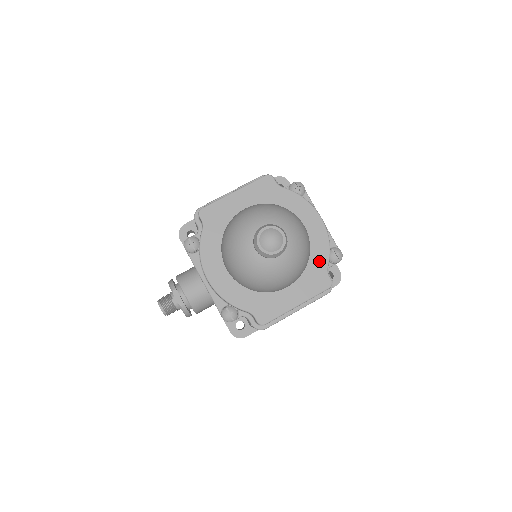
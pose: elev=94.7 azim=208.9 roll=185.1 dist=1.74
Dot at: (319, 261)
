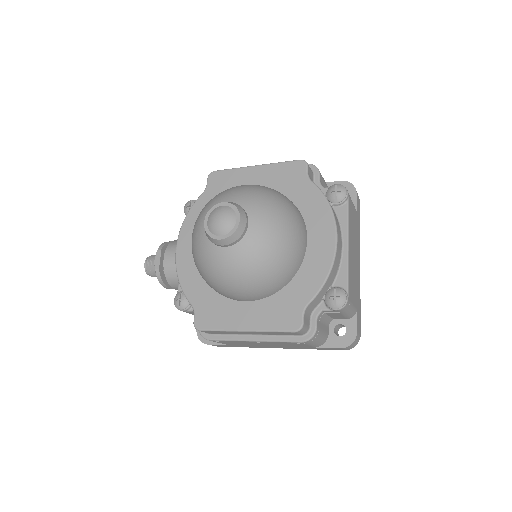
Dot at: (301, 291)
